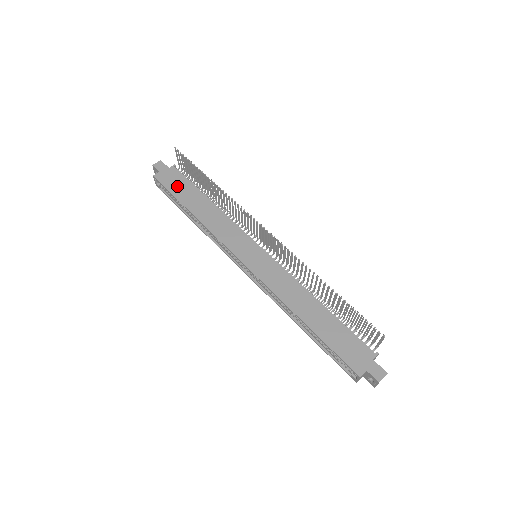
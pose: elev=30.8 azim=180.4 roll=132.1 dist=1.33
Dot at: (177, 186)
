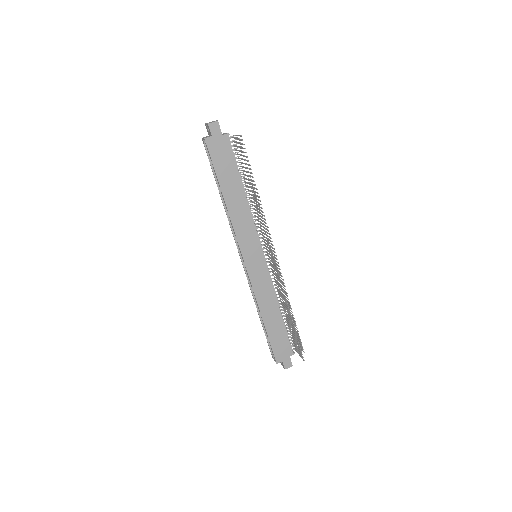
Dot at: (222, 162)
